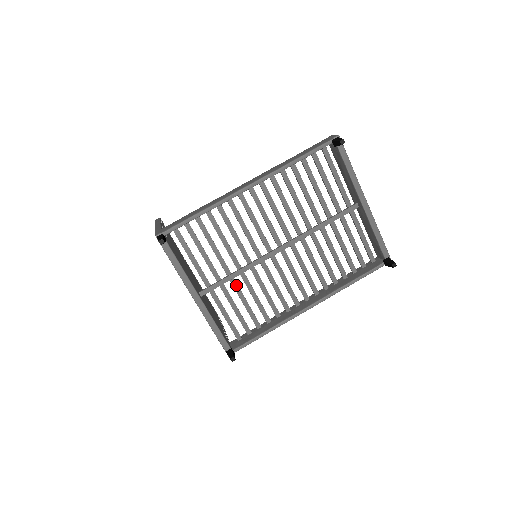
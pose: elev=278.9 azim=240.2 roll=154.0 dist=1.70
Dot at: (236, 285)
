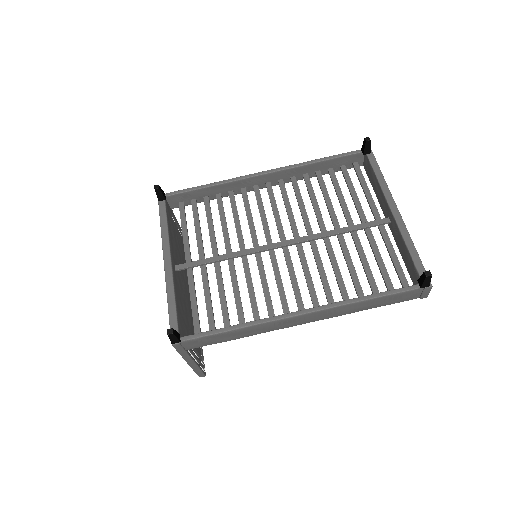
Dot at: (219, 271)
